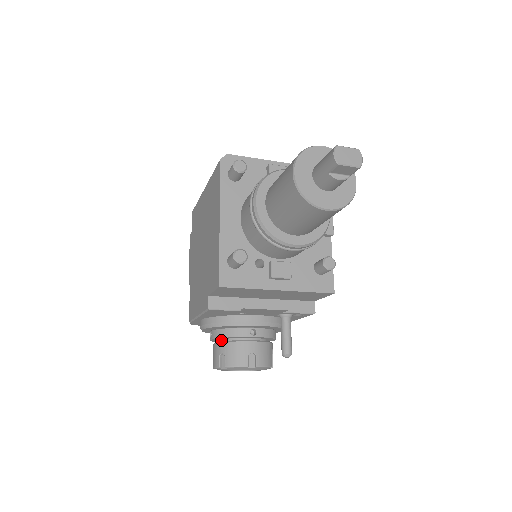
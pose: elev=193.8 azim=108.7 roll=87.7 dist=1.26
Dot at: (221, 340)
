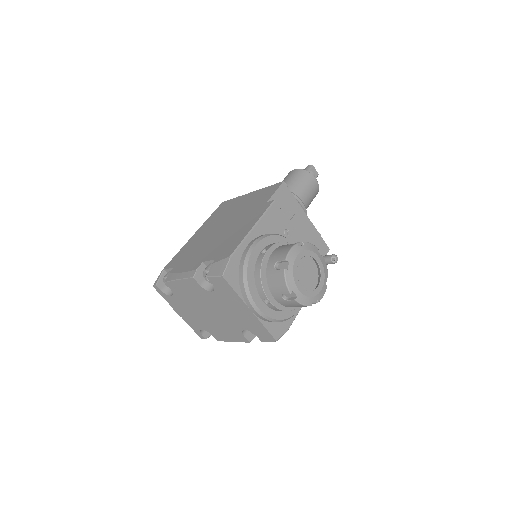
Dot at: occluded
